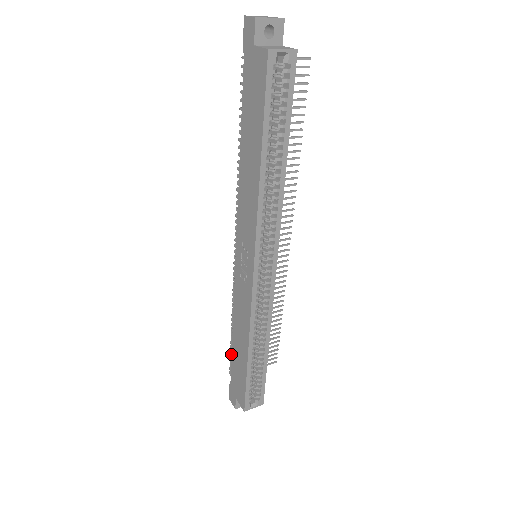
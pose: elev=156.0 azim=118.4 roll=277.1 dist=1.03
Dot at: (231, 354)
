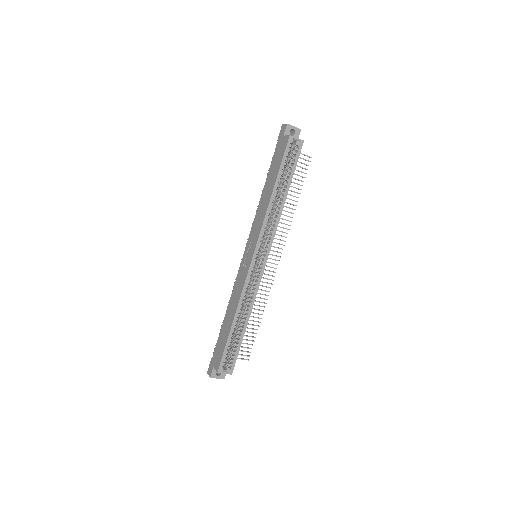
Dot at: occluded
